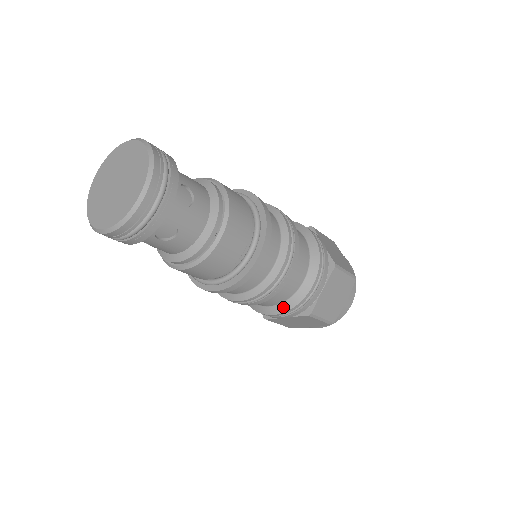
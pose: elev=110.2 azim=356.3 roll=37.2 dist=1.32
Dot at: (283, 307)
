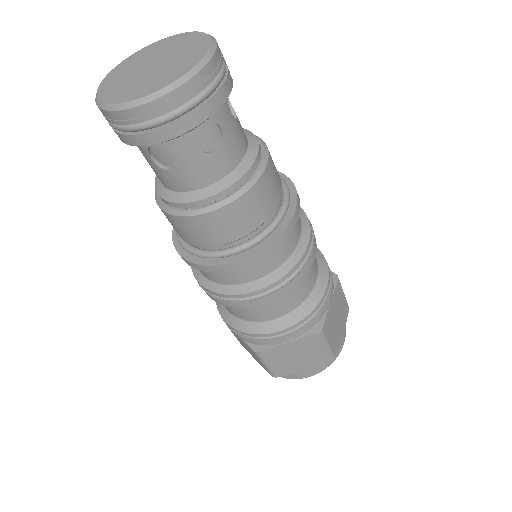
Dot at: (293, 317)
